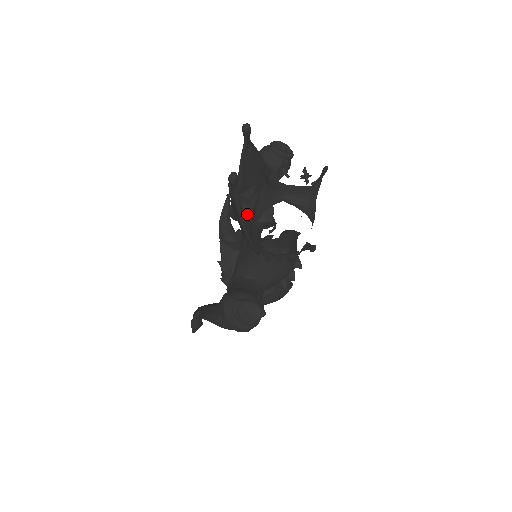
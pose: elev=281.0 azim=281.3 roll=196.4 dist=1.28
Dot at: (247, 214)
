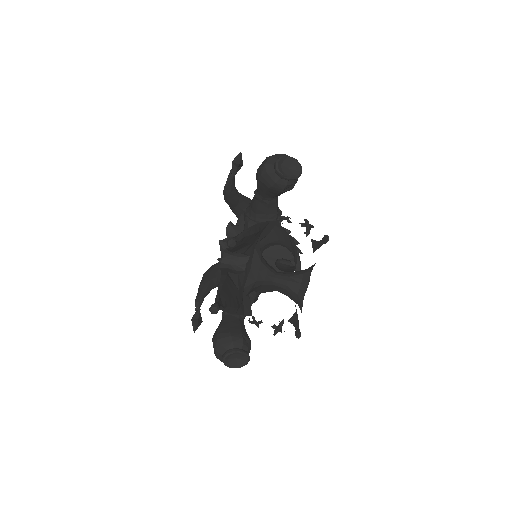
Dot at: (241, 262)
